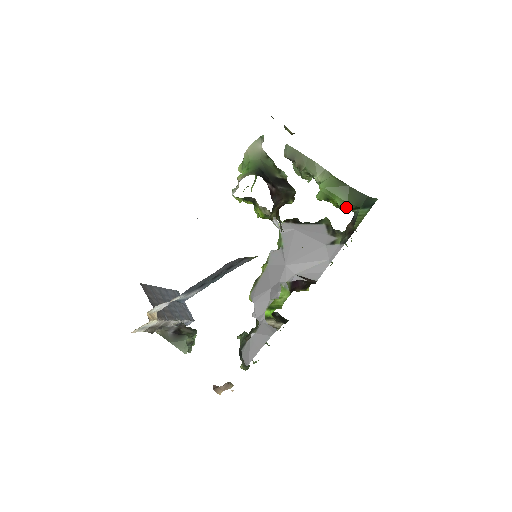
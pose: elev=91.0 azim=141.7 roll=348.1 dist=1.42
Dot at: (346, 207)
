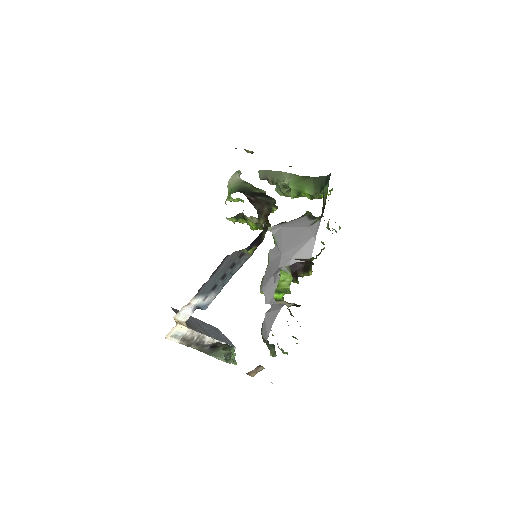
Dot at: (315, 193)
